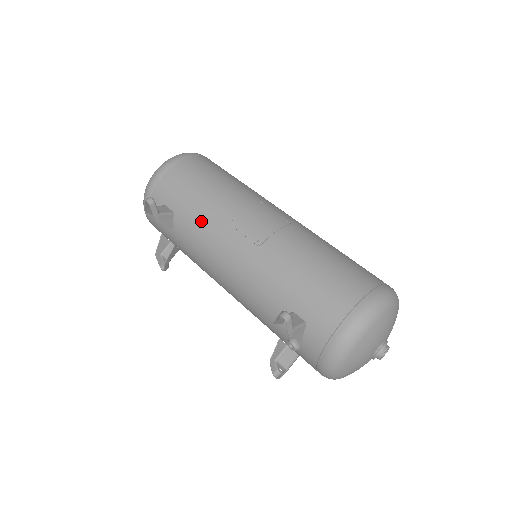
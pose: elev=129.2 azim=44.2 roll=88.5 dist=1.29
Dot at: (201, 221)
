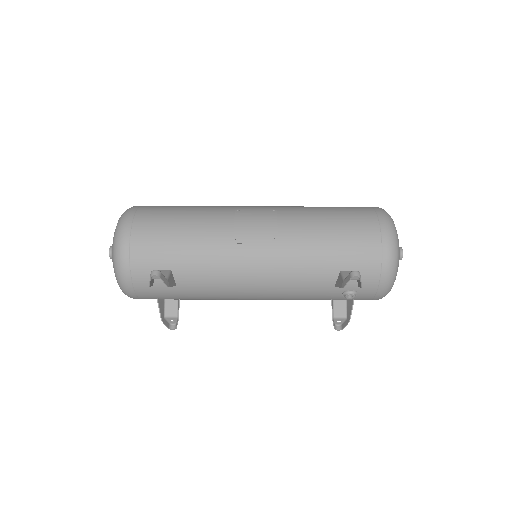
Dot at: (207, 259)
